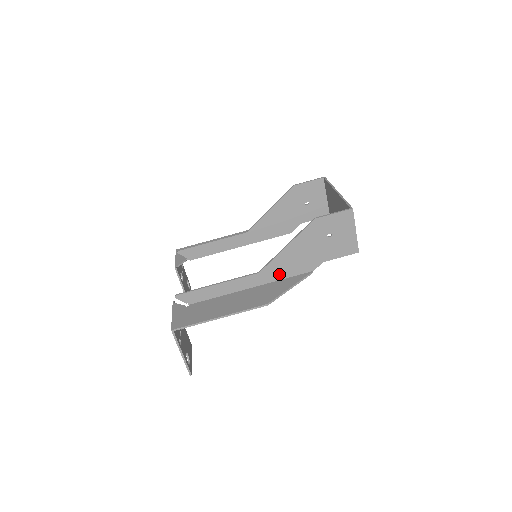
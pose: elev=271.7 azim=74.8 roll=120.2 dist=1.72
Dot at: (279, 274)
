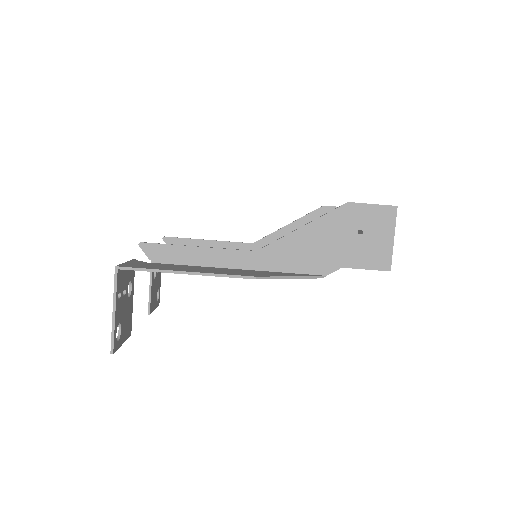
Dot at: (281, 263)
